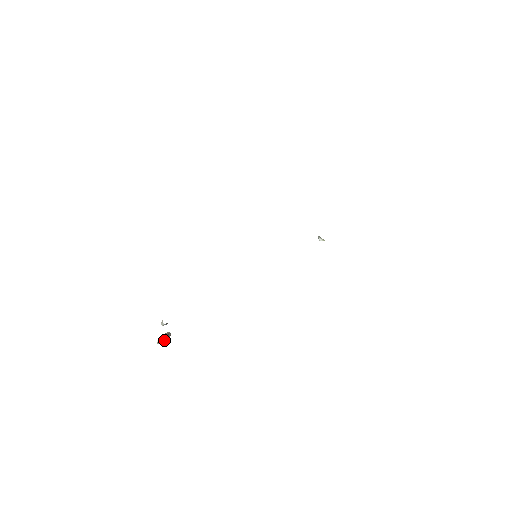
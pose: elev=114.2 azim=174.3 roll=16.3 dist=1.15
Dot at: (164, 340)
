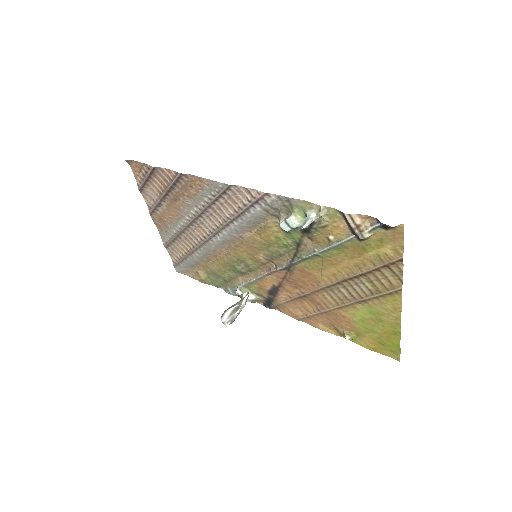
Dot at: (243, 306)
